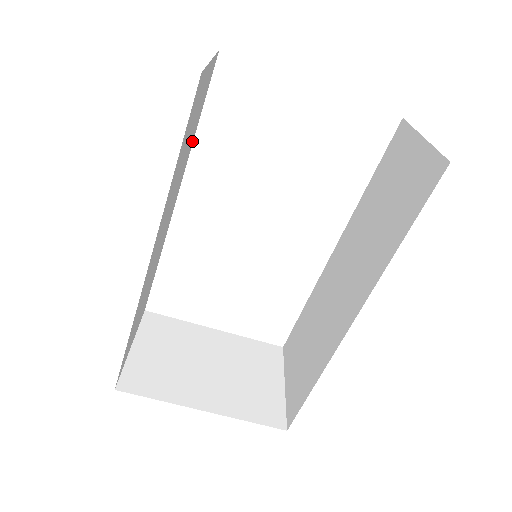
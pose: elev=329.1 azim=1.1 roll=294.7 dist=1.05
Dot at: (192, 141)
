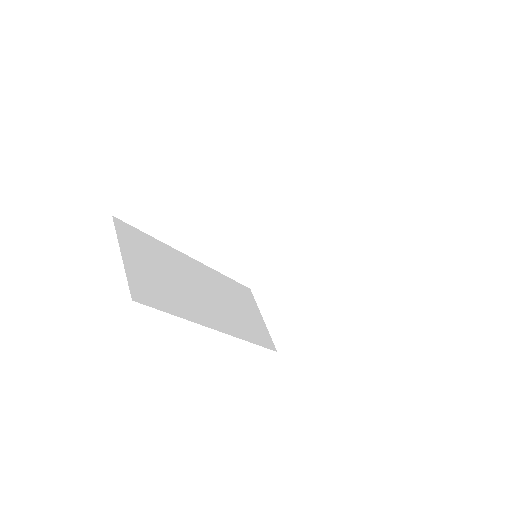
Dot at: (162, 247)
